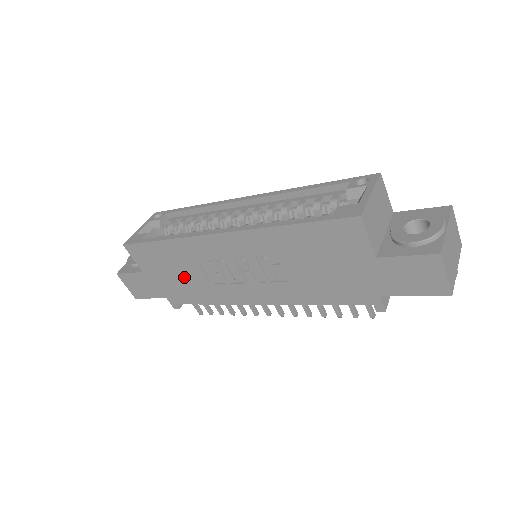
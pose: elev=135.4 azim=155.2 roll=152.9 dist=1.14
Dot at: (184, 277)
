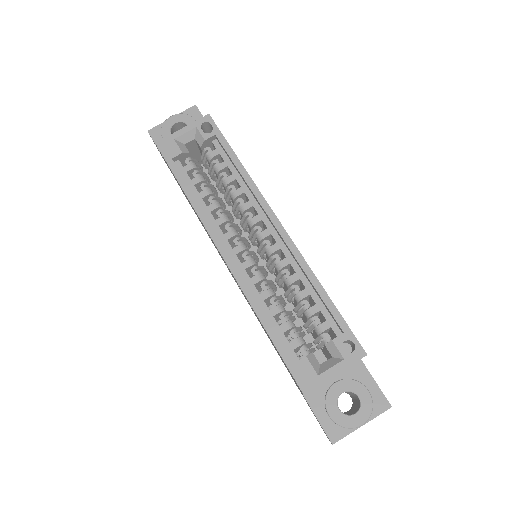
Dot at: occluded
